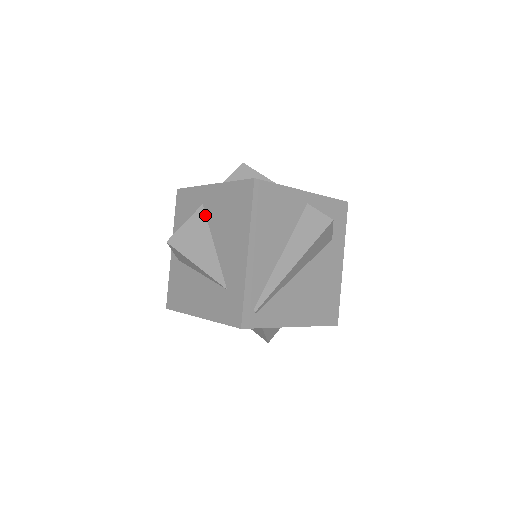
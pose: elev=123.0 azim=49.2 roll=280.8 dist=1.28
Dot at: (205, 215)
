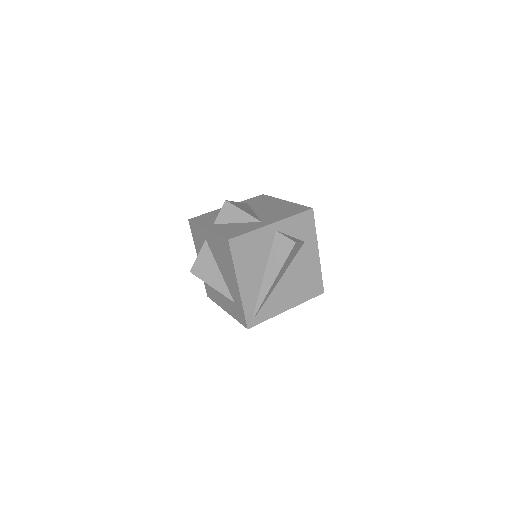
Dot at: (209, 248)
